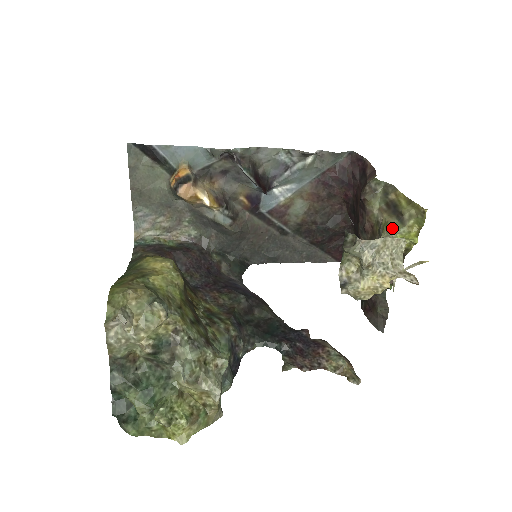
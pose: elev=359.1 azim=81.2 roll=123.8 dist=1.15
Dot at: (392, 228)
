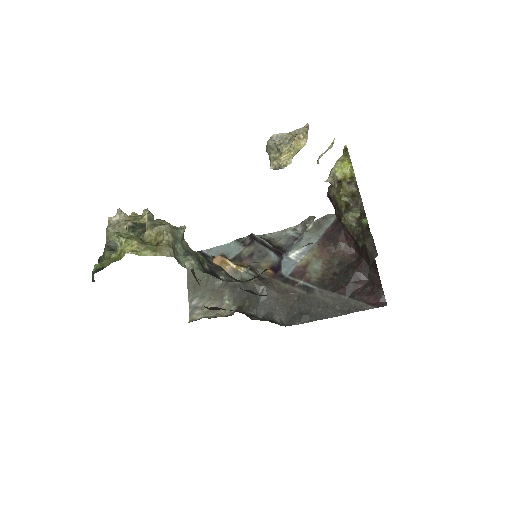
Dot at: (331, 170)
